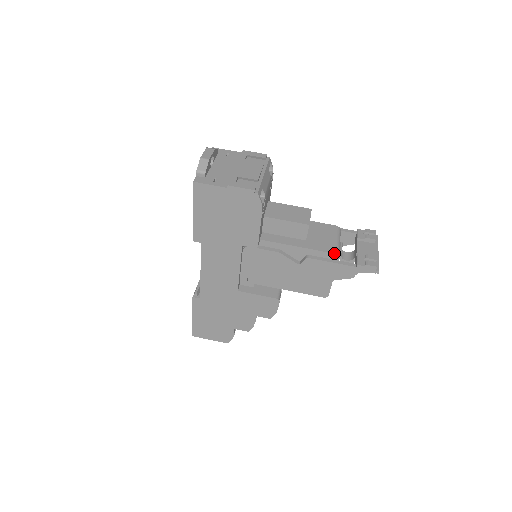
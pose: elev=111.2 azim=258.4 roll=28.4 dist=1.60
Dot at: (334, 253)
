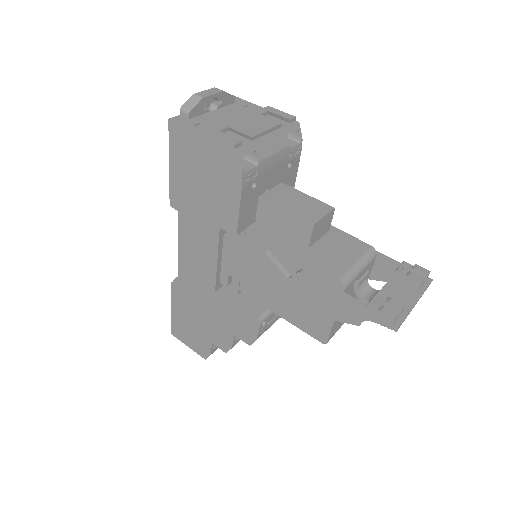
Dot at: (338, 277)
